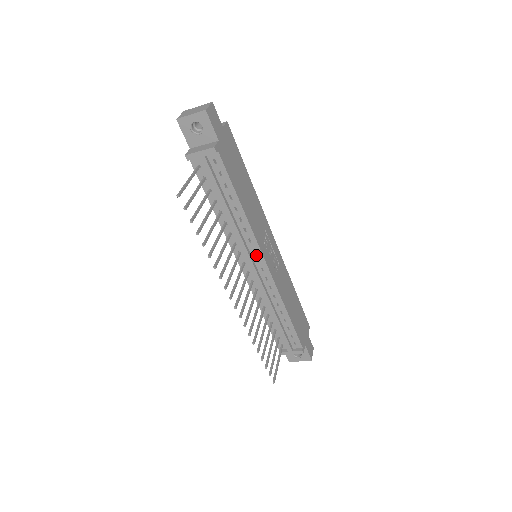
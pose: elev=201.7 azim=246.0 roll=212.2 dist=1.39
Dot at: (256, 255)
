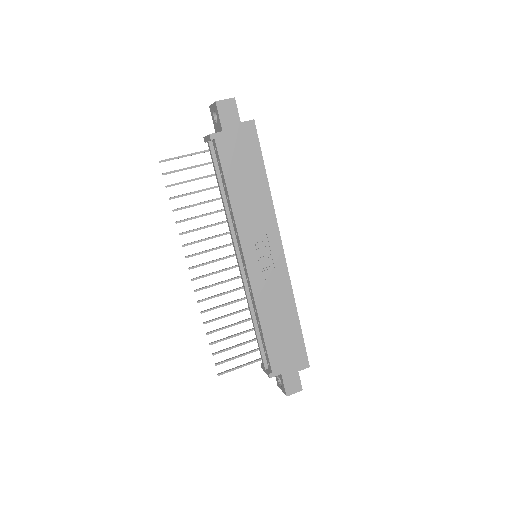
Dot at: (241, 250)
